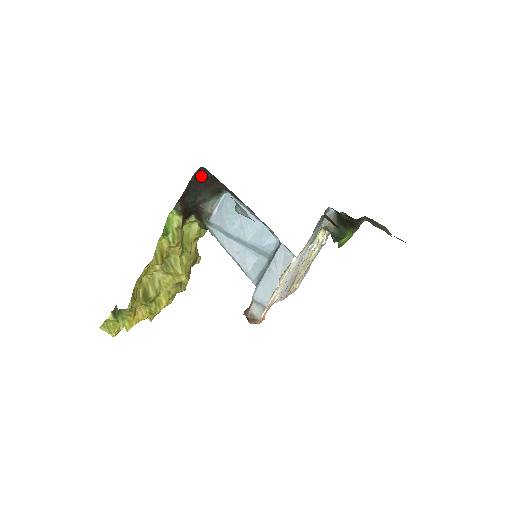
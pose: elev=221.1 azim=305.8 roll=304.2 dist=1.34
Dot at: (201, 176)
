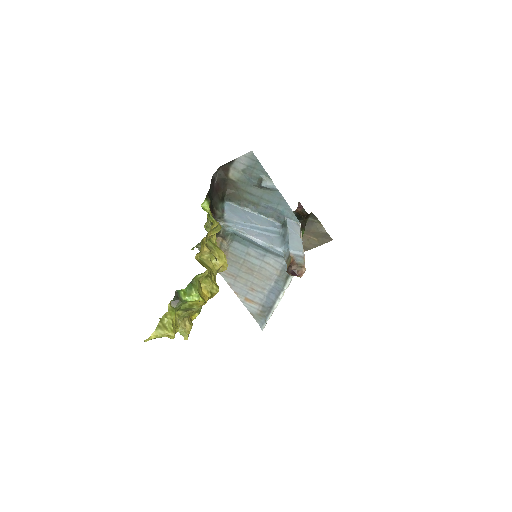
Dot at: (216, 179)
